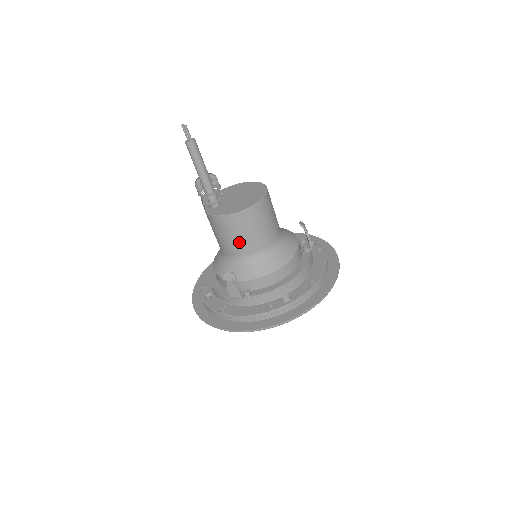
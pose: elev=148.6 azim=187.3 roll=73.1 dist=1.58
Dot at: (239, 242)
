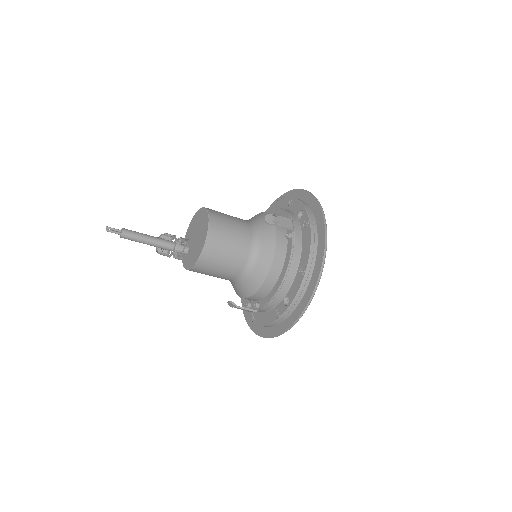
Dot at: (219, 276)
